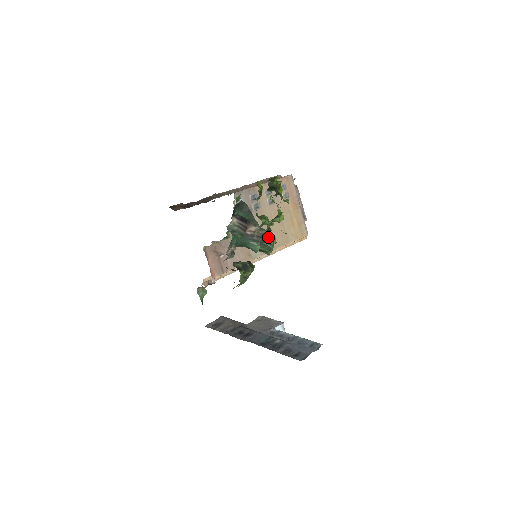
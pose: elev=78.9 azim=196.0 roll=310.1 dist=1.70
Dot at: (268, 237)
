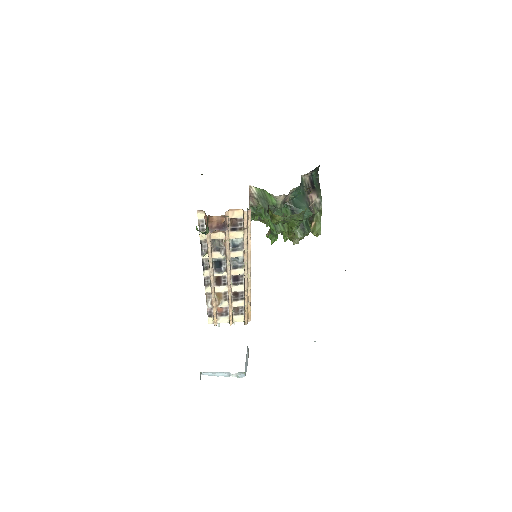
Dot at: occluded
